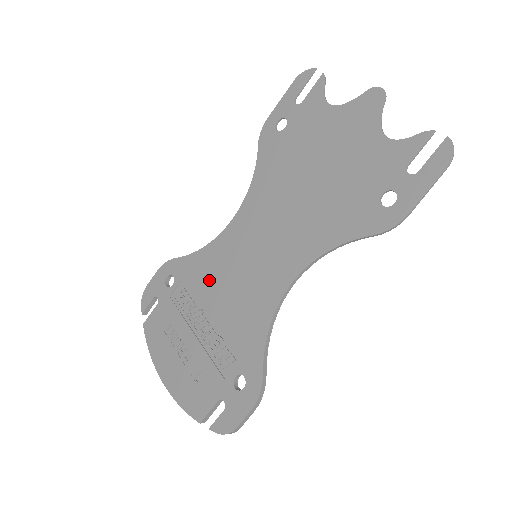
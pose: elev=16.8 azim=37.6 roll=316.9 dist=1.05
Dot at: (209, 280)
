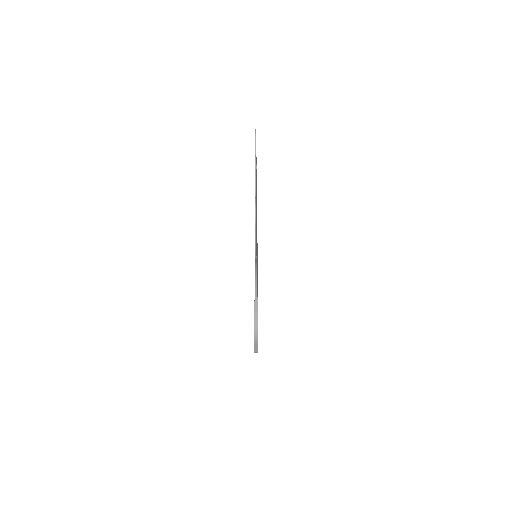
Dot at: occluded
